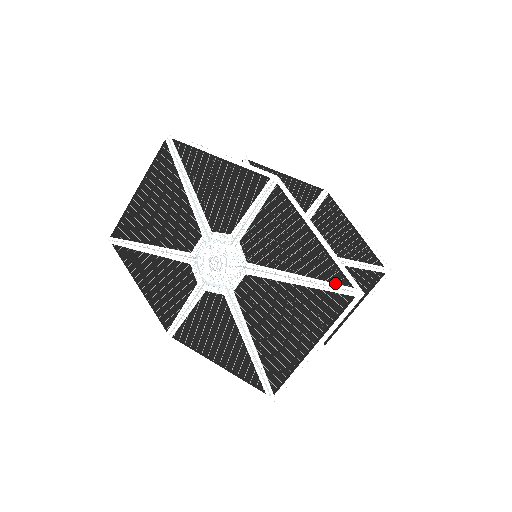
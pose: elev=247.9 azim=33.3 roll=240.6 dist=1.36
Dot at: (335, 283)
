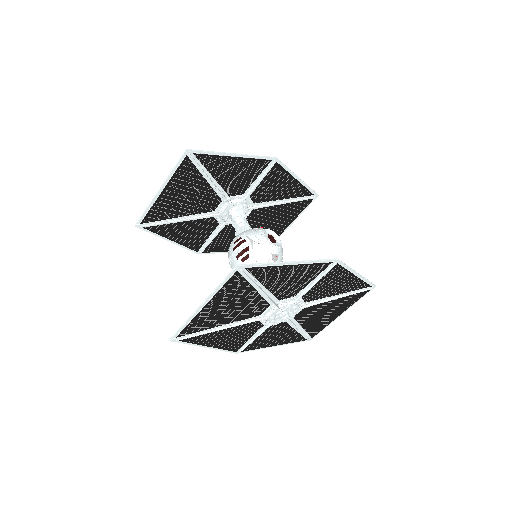
Dot at: (362, 289)
